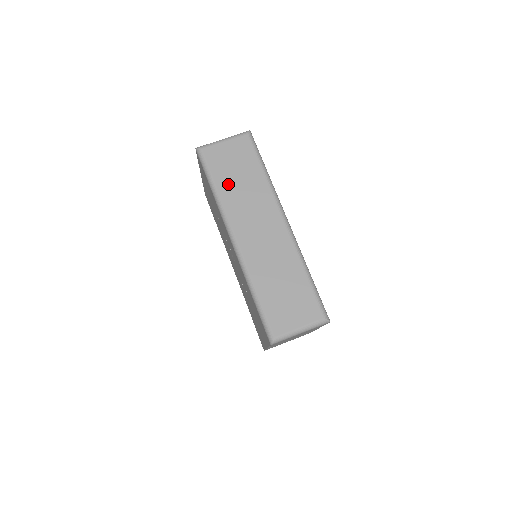
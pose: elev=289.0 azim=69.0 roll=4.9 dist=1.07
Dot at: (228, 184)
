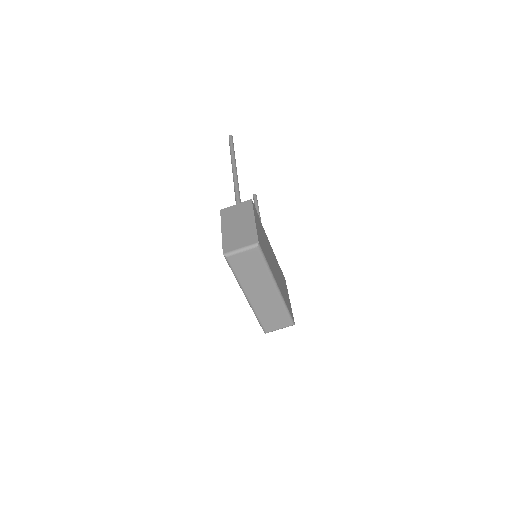
Dot at: (244, 274)
